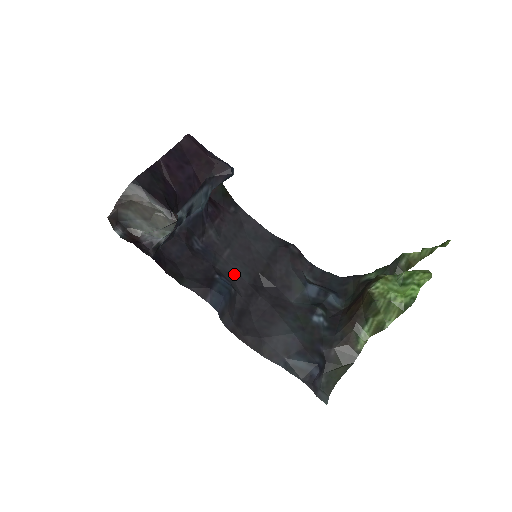
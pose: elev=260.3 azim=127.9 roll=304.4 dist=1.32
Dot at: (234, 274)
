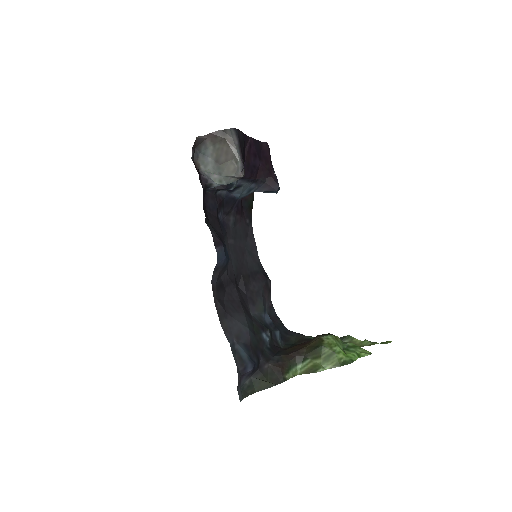
Dot at: (230, 258)
